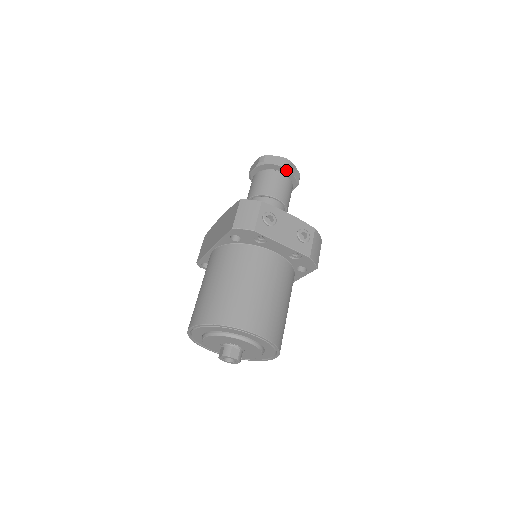
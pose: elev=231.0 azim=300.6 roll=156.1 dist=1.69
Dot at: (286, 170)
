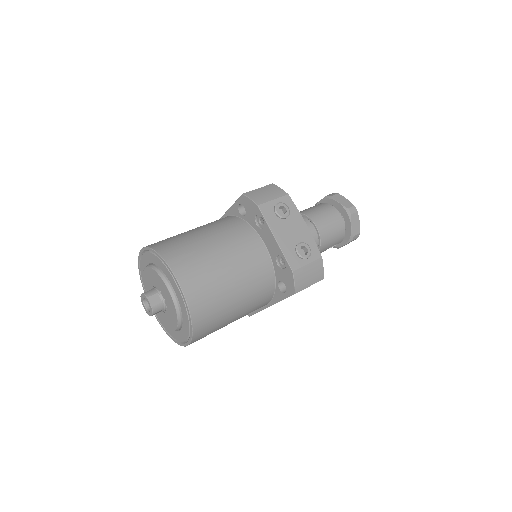
Dot at: (347, 215)
